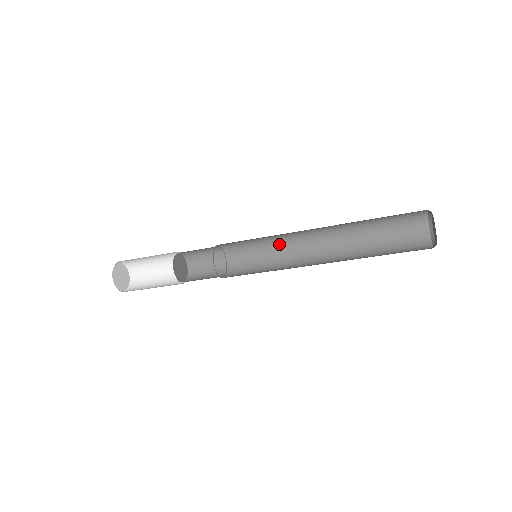
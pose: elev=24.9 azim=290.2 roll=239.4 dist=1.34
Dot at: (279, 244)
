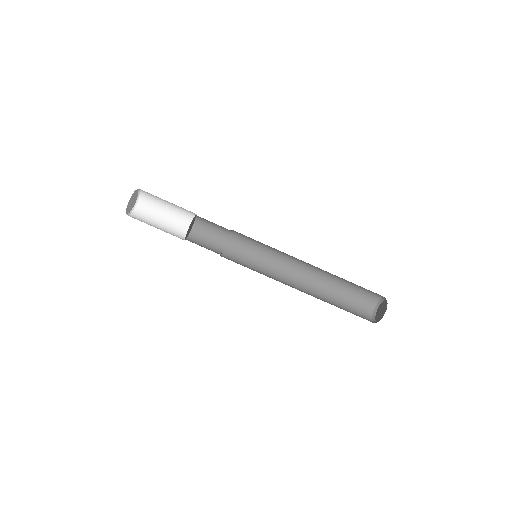
Dot at: (270, 265)
